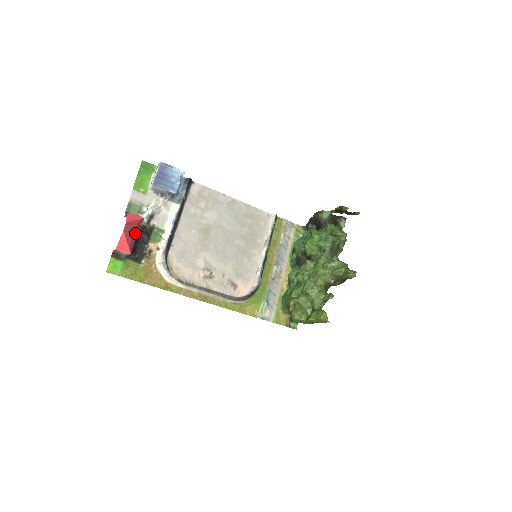
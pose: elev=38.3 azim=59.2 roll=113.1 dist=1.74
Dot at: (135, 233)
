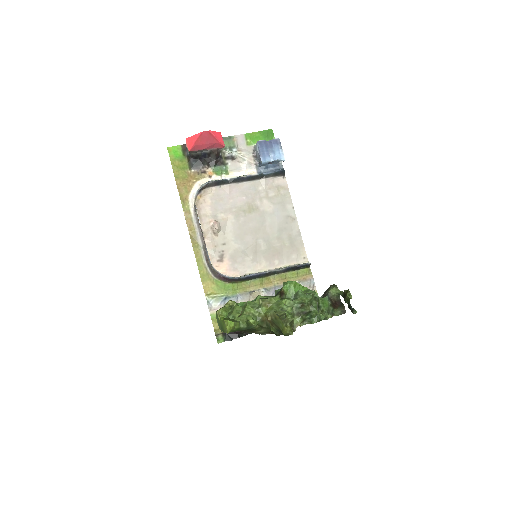
Dot at: (208, 146)
